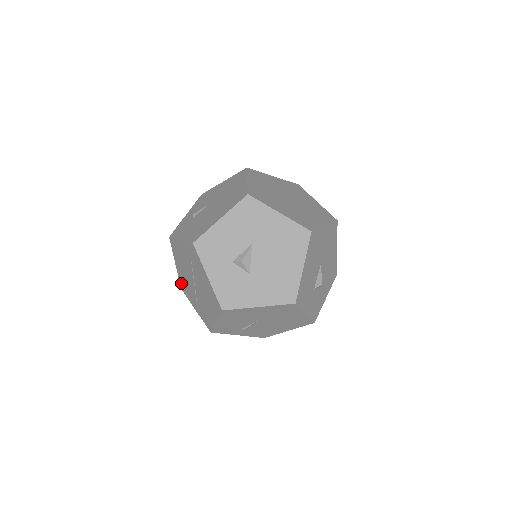
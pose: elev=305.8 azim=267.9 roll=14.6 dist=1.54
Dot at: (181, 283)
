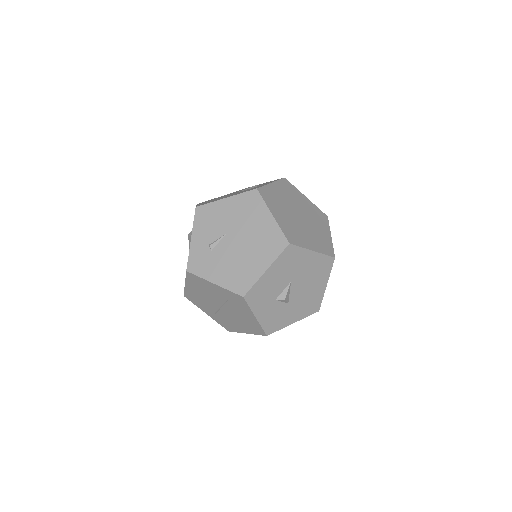
Dot at: (188, 295)
